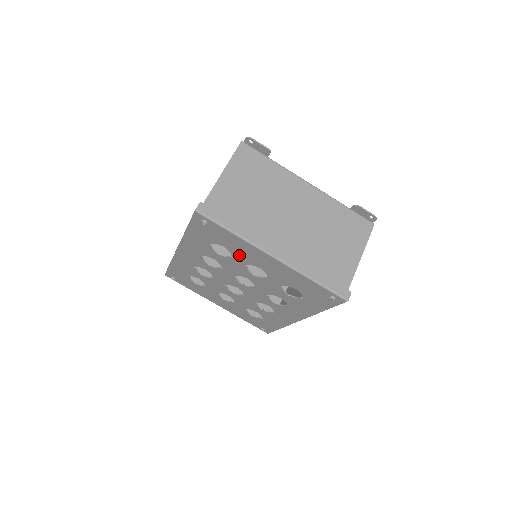
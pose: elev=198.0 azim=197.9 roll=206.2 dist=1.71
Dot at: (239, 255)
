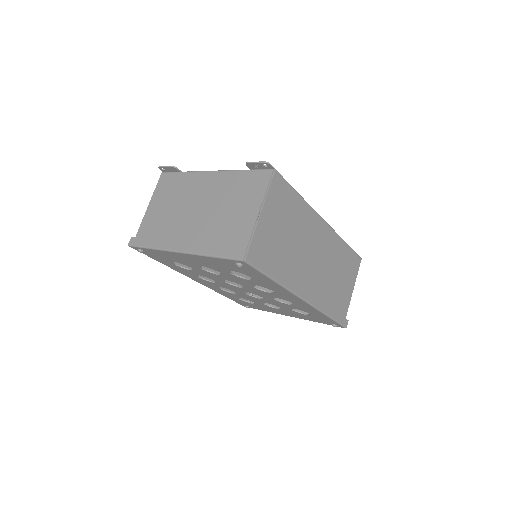
Dot at: (186, 263)
